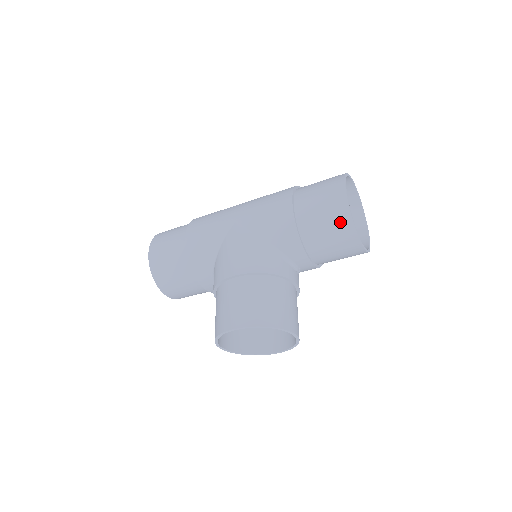
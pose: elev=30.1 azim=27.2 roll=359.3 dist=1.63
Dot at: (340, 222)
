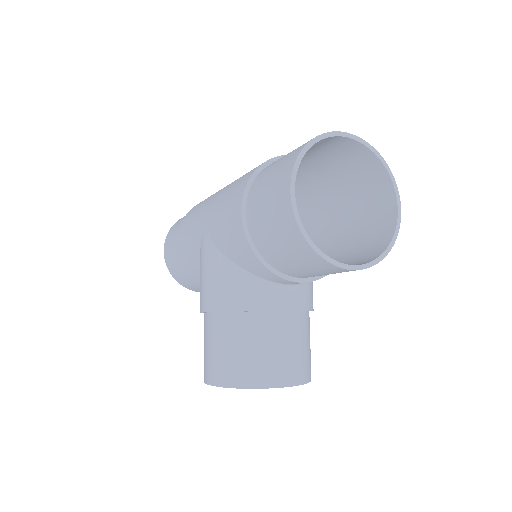
Dot at: (295, 245)
